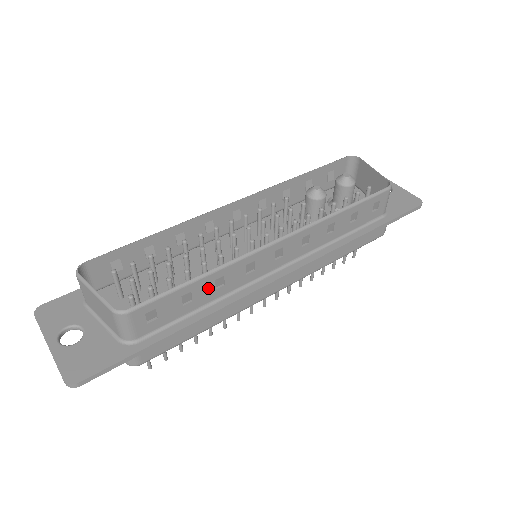
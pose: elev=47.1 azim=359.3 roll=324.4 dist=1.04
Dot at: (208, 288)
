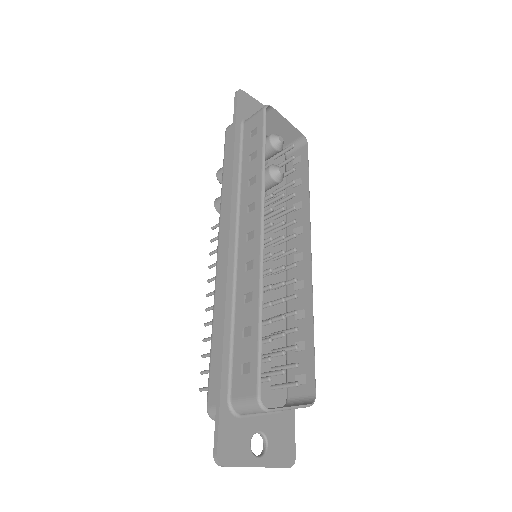
Dot at: (302, 326)
